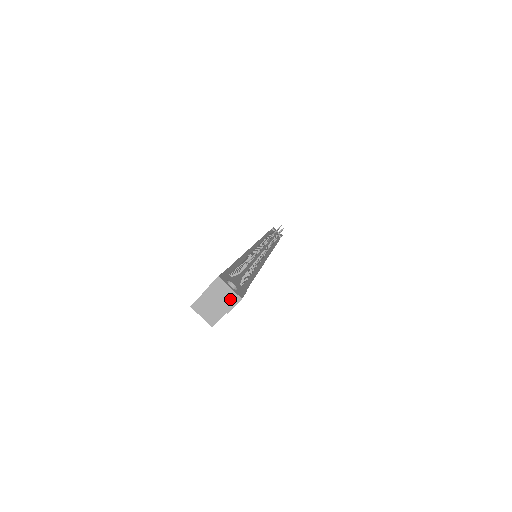
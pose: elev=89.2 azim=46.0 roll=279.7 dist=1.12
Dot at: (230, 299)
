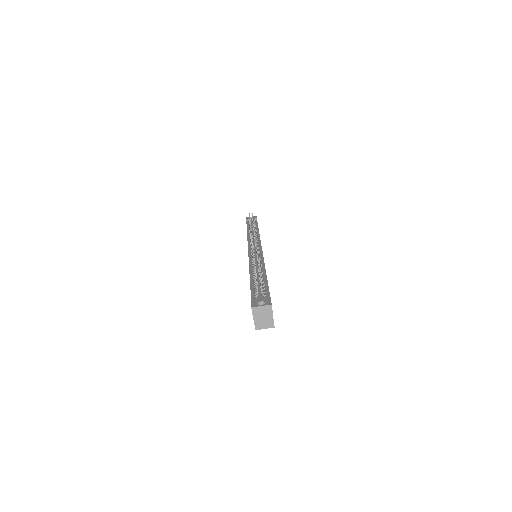
Dot at: (267, 310)
